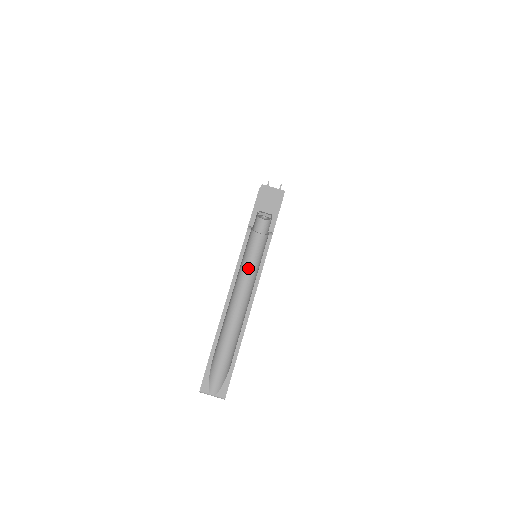
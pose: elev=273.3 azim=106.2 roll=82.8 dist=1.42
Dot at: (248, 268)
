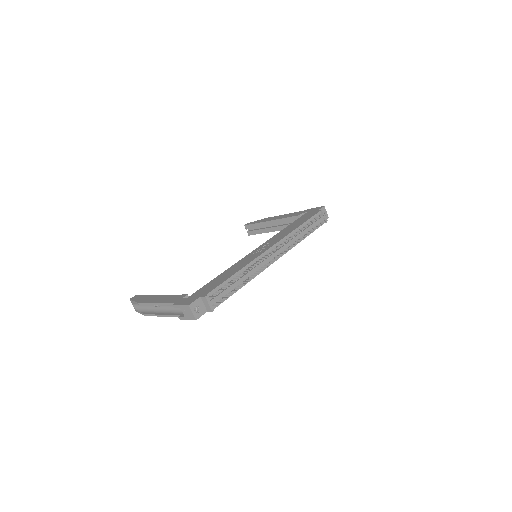
Dot at: (171, 305)
